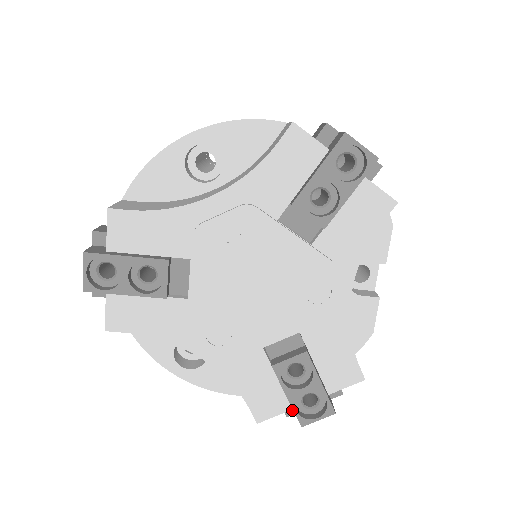
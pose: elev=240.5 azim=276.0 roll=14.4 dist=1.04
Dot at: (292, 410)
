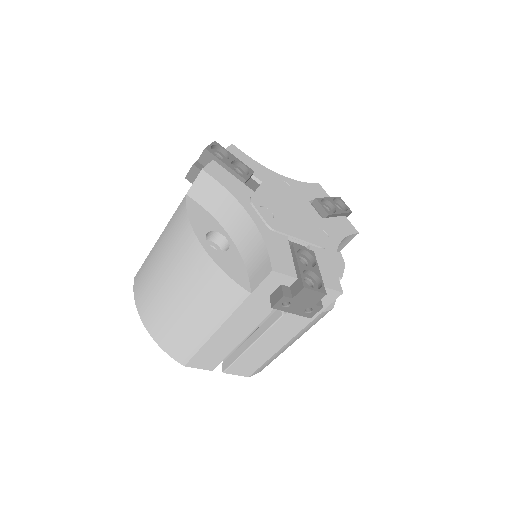
Dot at: (288, 294)
